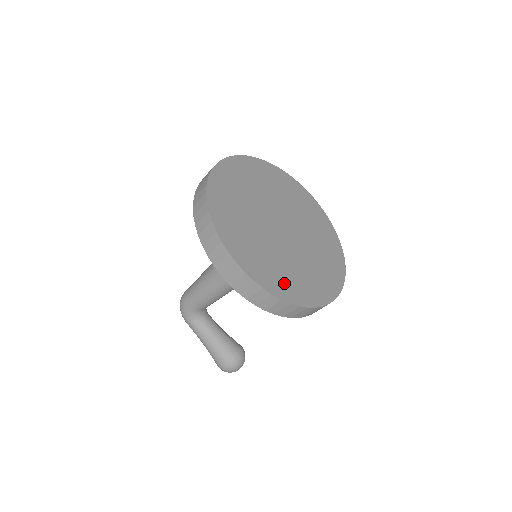
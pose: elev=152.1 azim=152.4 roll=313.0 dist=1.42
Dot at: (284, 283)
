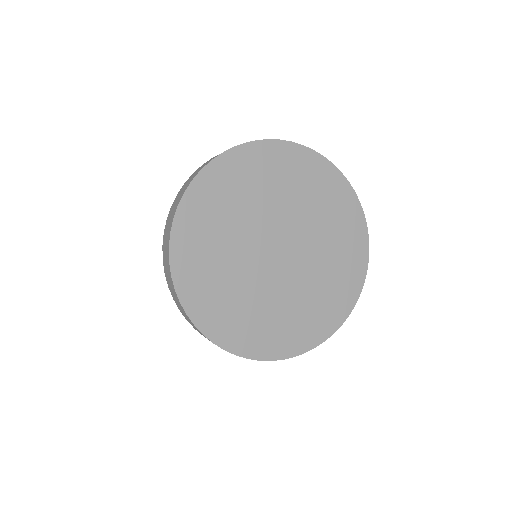
Dot at: (223, 318)
